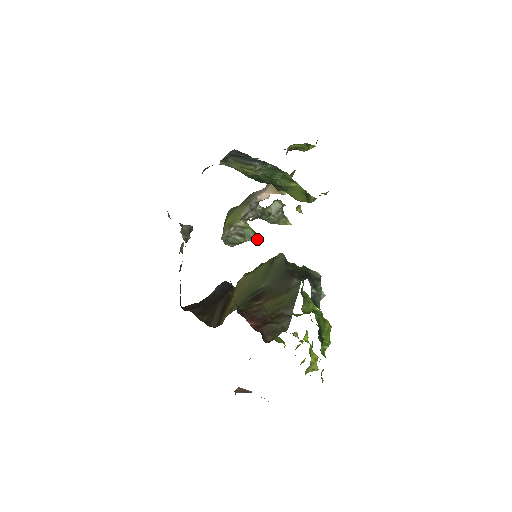
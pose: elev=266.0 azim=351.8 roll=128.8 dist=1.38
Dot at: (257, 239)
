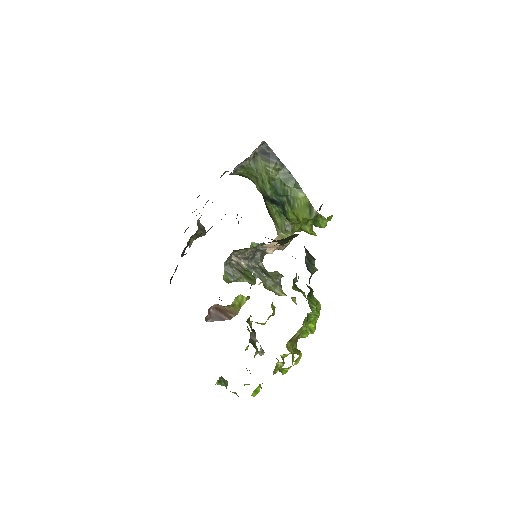
Dot at: (254, 282)
